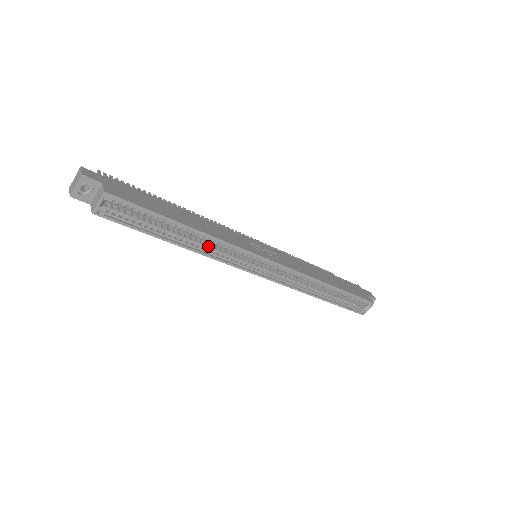
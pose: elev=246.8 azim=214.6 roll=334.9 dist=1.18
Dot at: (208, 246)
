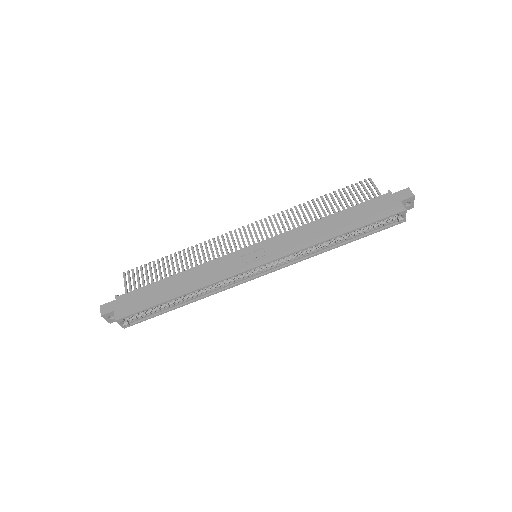
Dot at: (206, 289)
